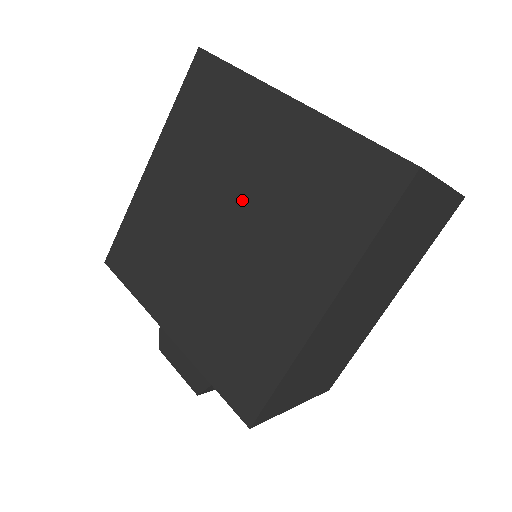
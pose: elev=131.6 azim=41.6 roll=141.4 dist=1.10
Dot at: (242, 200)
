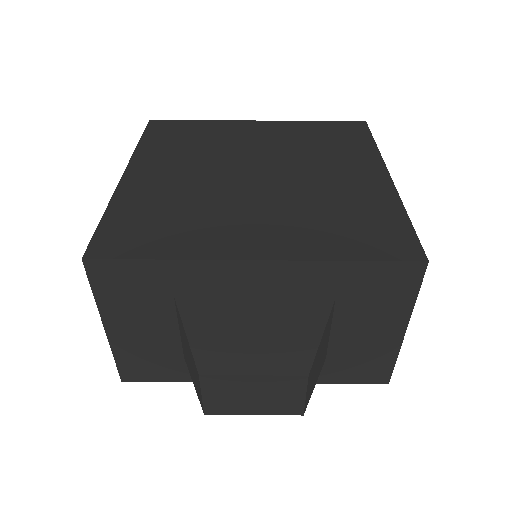
Dot at: (262, 159)
